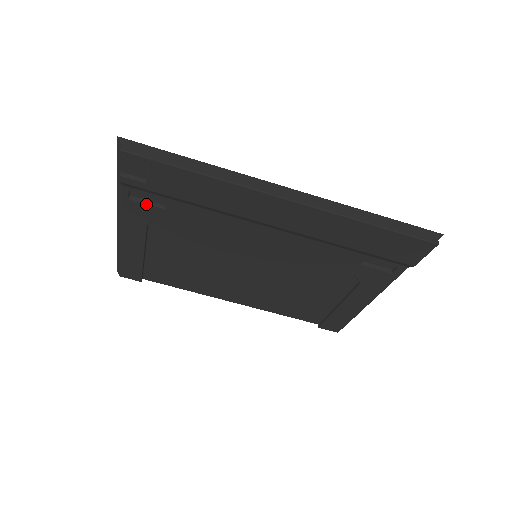
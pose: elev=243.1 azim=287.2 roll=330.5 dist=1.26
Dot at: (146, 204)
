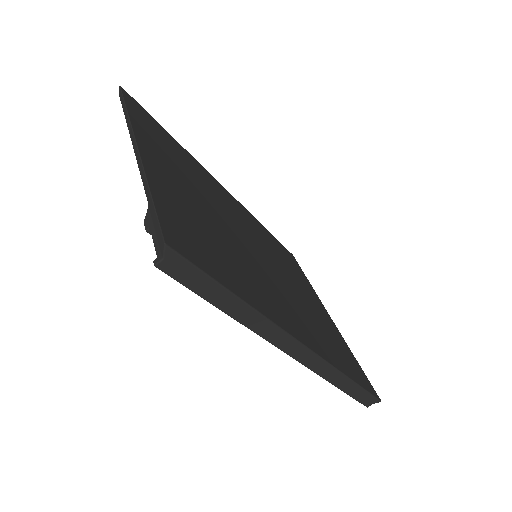
Dot at: occluded
